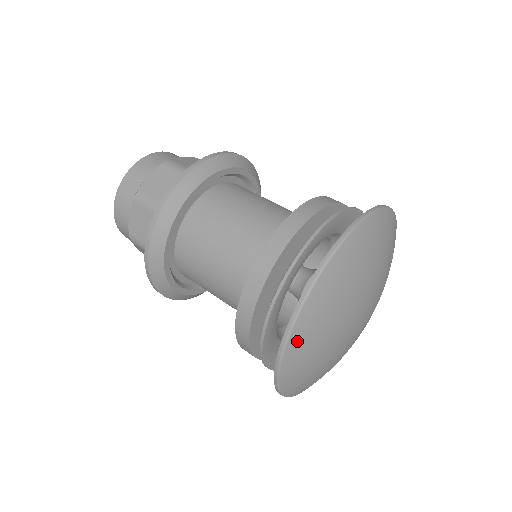
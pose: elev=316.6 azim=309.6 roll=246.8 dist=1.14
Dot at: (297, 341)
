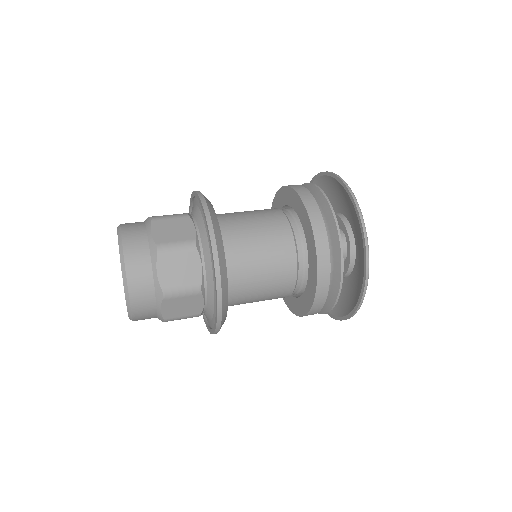
Dot at: occluded
